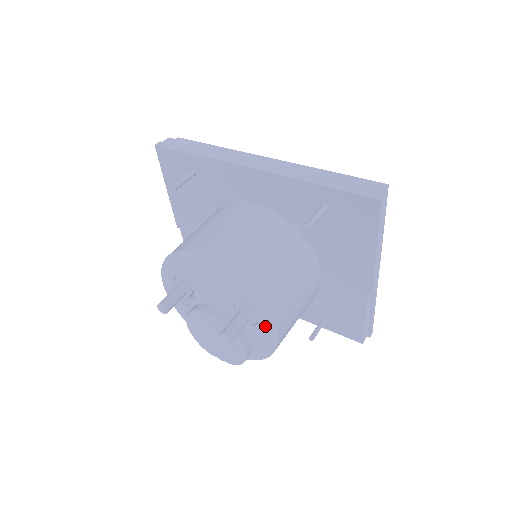
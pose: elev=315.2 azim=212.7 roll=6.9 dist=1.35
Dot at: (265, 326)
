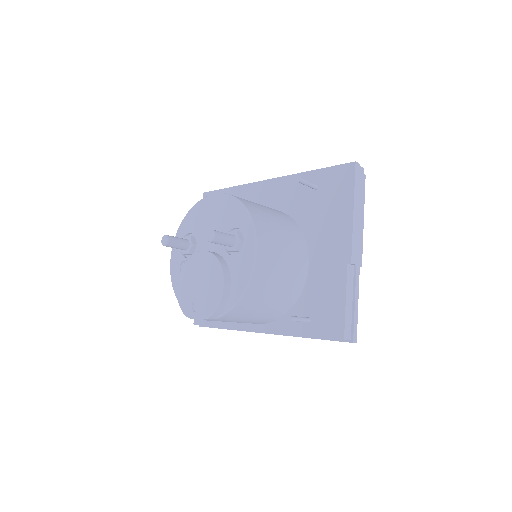
Dot at: (248, 246)
